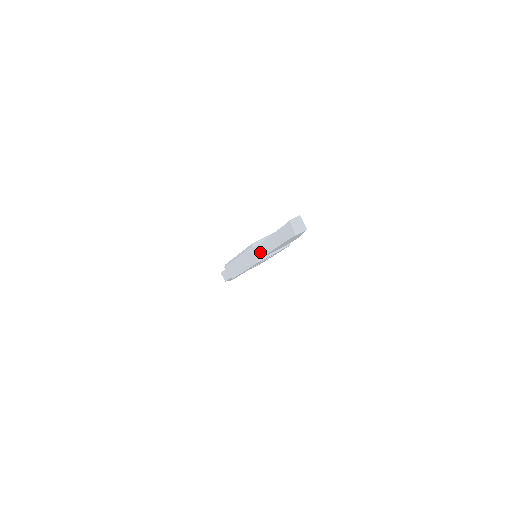
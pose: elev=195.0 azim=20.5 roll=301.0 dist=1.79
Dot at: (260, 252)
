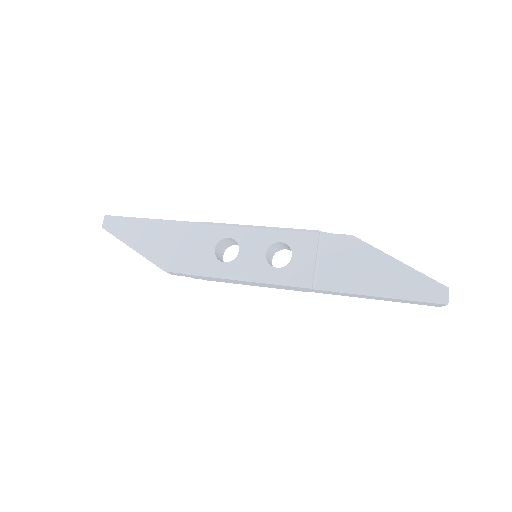
Dot at: (330, 293)
